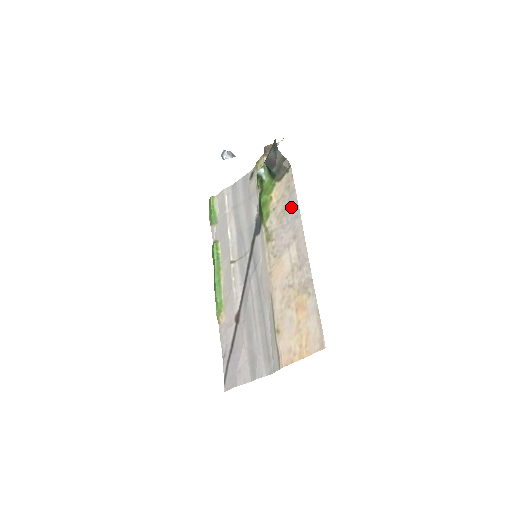
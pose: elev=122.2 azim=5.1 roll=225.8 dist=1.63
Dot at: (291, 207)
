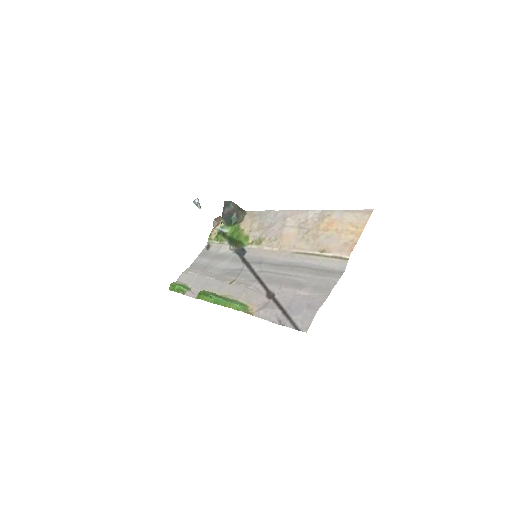
Dot at: (266, 216)
